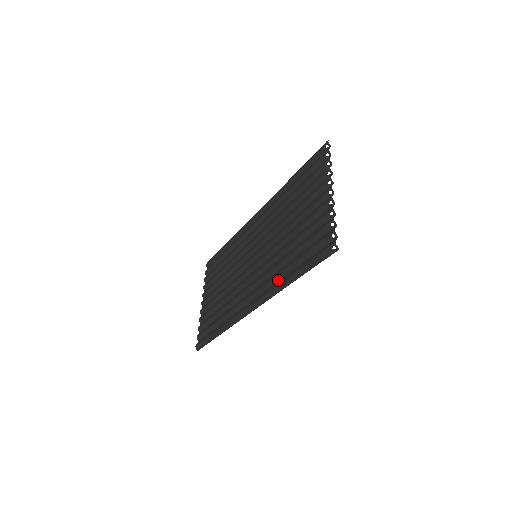
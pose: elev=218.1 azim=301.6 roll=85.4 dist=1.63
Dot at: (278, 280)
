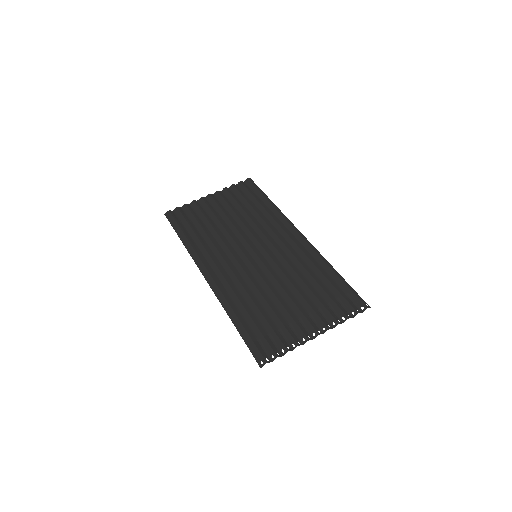
Dot at: (233, 300)
